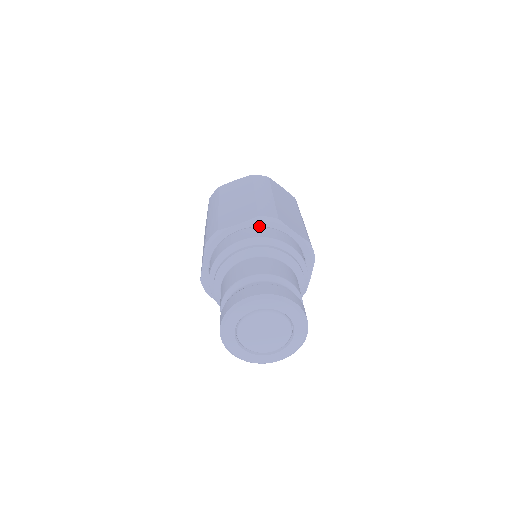
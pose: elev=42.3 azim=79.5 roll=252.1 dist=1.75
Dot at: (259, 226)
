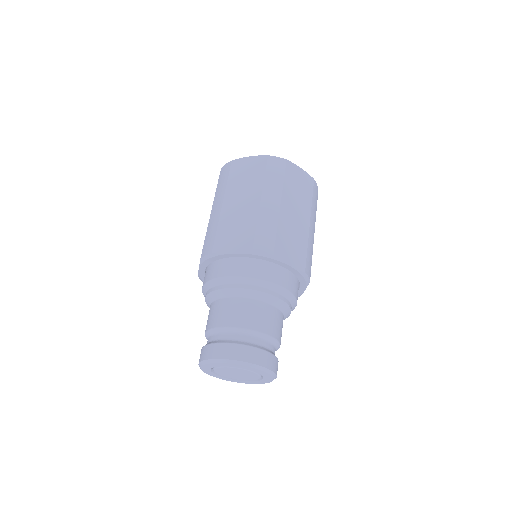
Dot at: (253, 257)
